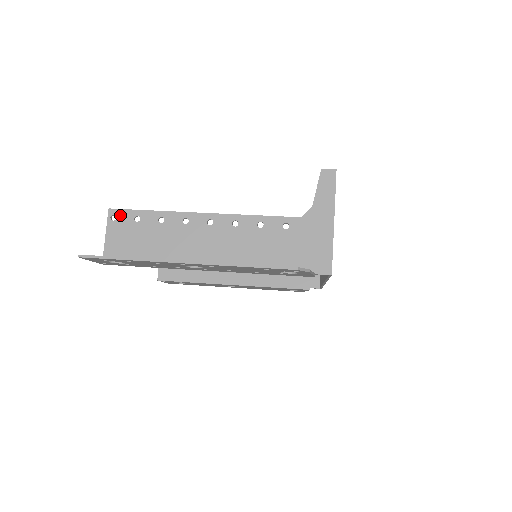
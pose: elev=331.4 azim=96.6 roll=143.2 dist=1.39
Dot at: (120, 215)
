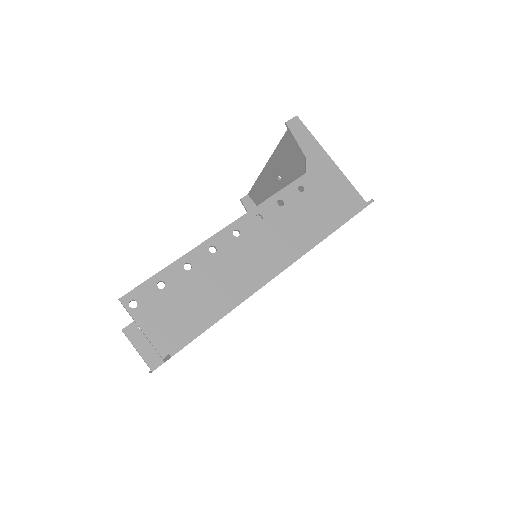
Dot at: (138, 296)
